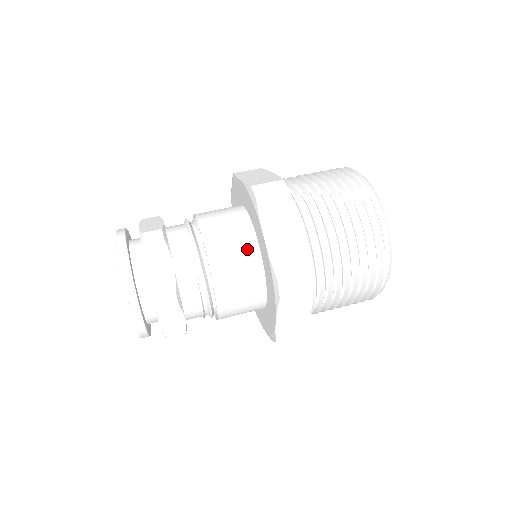
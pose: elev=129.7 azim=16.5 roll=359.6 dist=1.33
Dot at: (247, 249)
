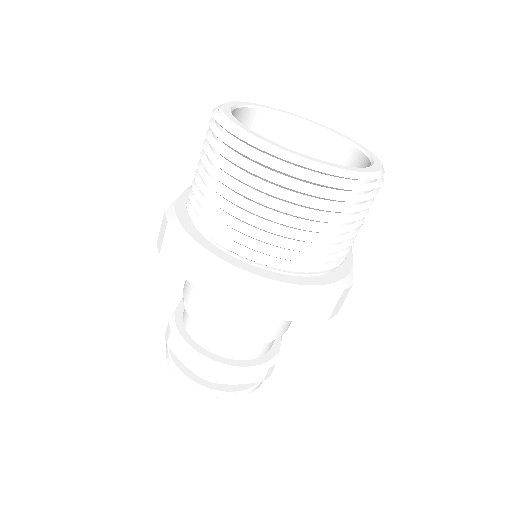
Dot at: occluded
